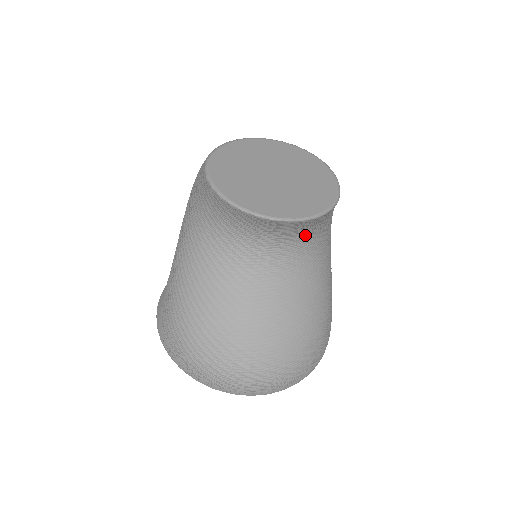
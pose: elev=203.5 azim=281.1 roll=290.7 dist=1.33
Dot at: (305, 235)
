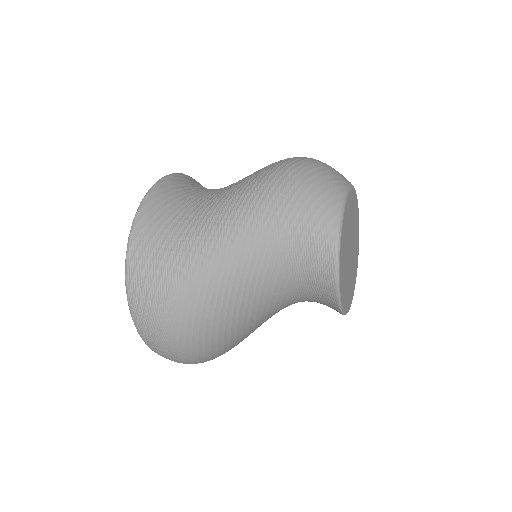
Dot at: occluded
